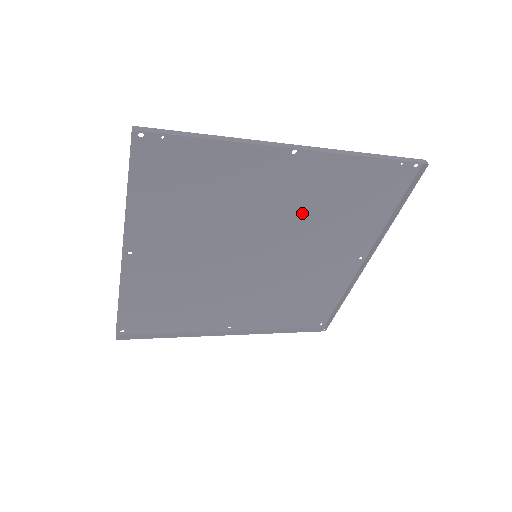
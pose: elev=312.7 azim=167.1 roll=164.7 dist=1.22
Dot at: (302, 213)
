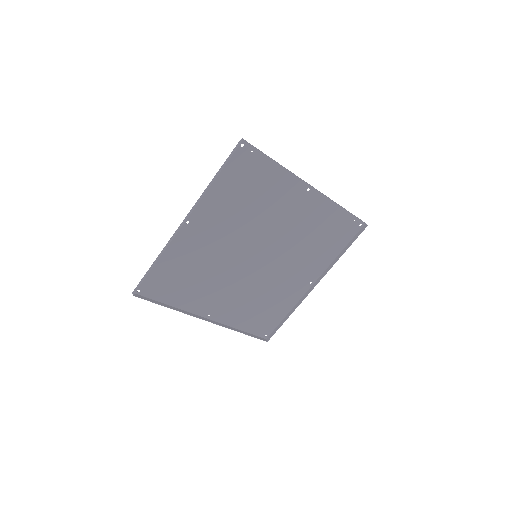
Dot at: (295, 233)
